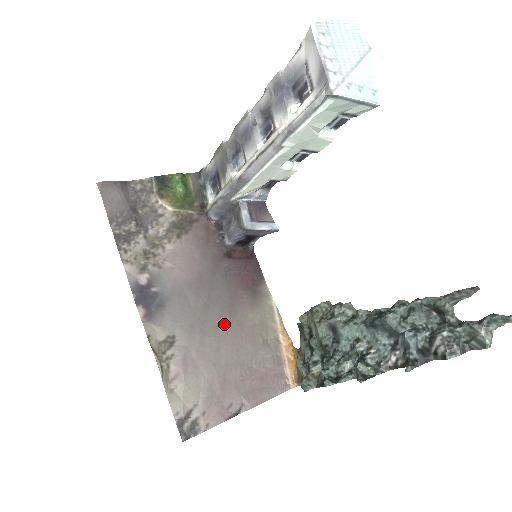
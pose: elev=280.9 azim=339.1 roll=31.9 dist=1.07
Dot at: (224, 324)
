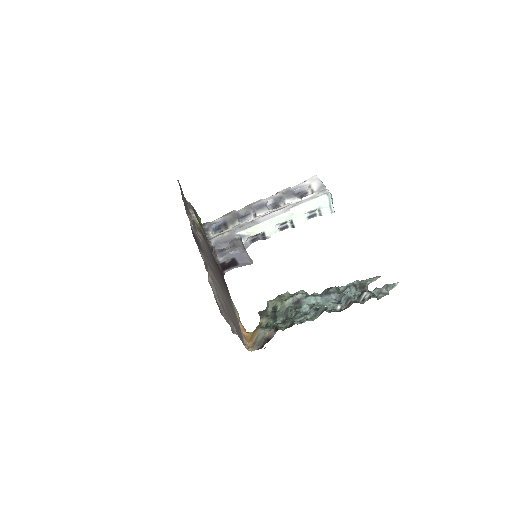
Dot at: (222, 288)
